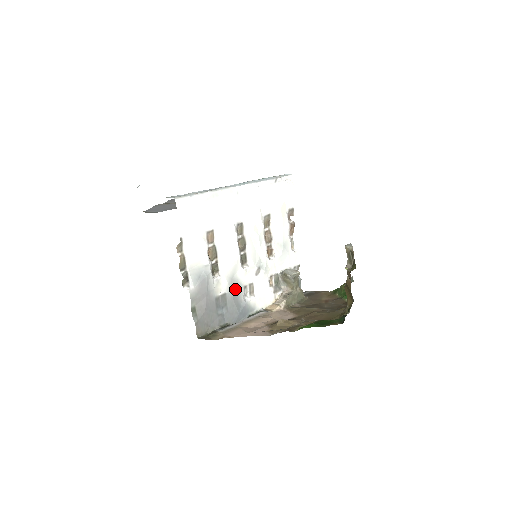
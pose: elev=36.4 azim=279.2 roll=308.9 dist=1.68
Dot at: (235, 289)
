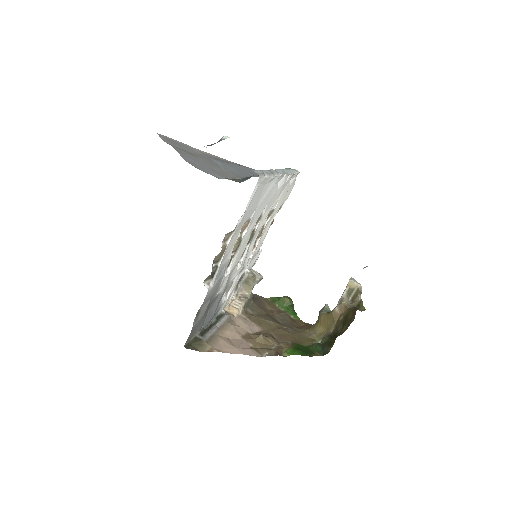
Dot at: (225, 289)
